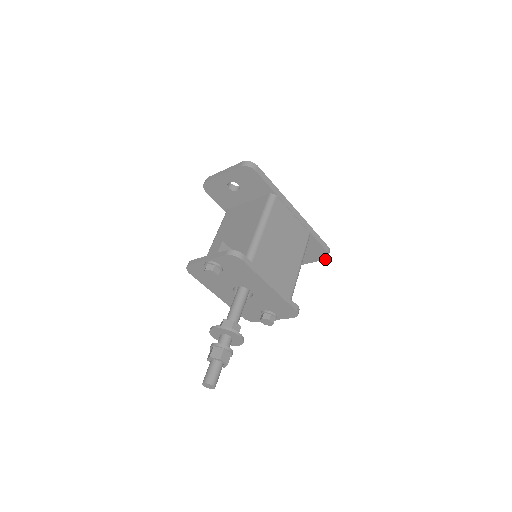
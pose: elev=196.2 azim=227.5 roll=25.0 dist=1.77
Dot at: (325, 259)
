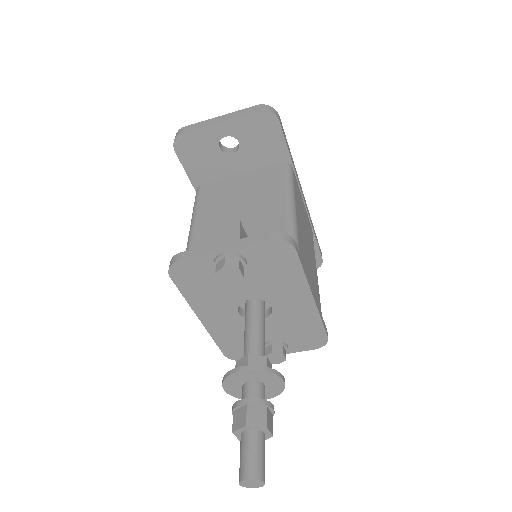
Dot at: occluded
